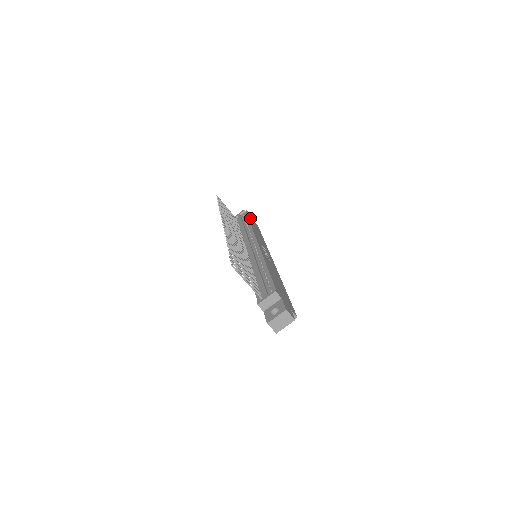
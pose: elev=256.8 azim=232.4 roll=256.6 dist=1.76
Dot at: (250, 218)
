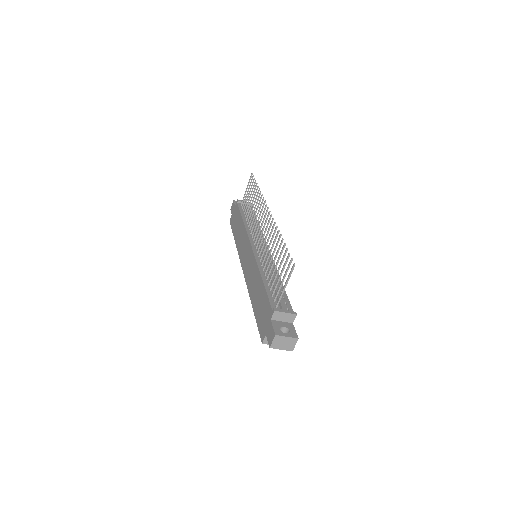
Dot at: occluded
